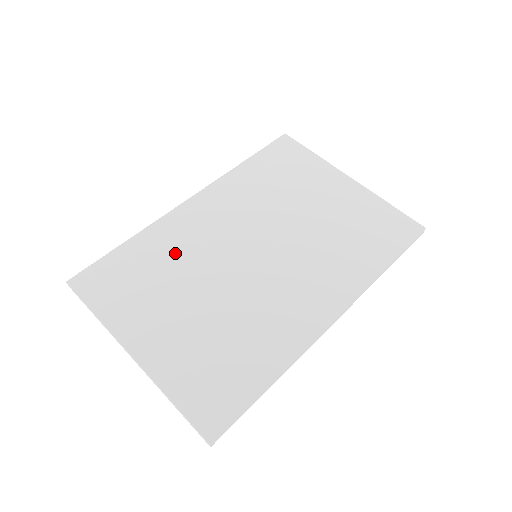
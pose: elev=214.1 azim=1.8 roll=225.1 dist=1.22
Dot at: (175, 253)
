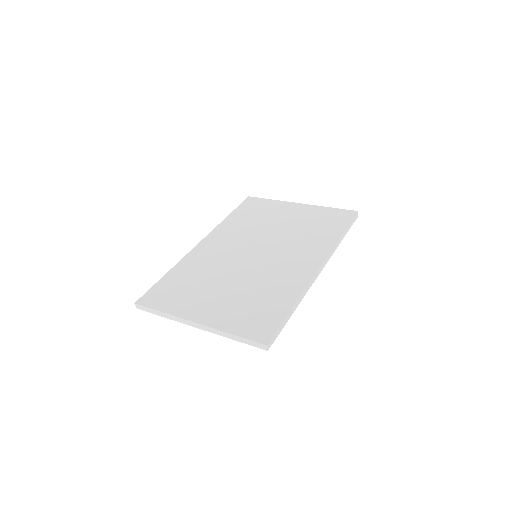
Dot at: (202, 269)
